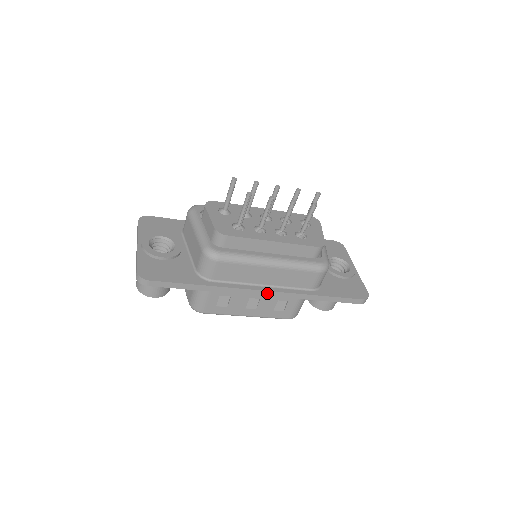
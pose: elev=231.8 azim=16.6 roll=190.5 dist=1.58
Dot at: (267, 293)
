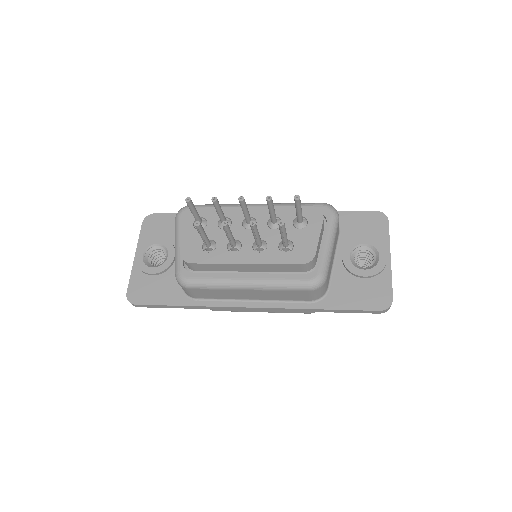
Dot at: (256, 309)
